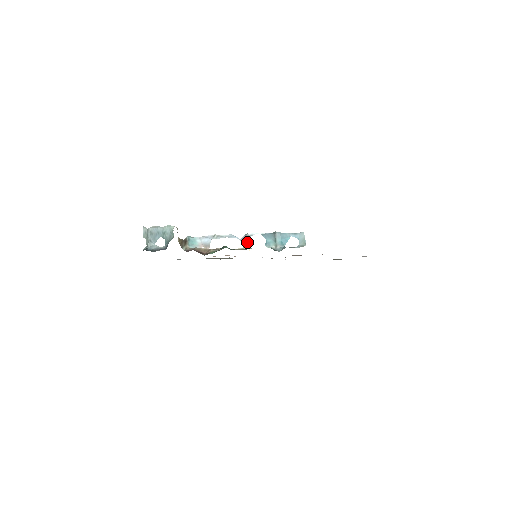
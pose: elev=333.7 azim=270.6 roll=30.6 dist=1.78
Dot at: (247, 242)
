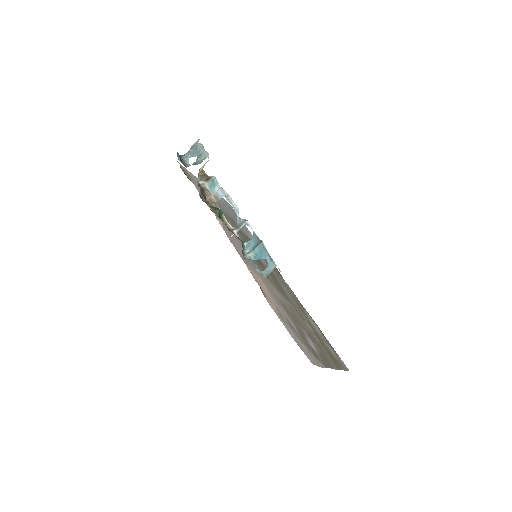
Dot at: (239, 226)
